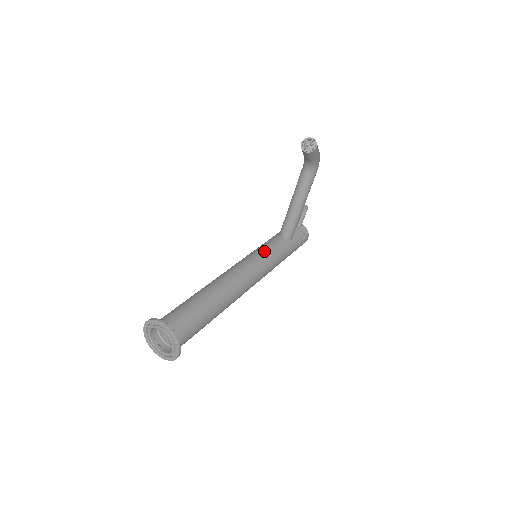
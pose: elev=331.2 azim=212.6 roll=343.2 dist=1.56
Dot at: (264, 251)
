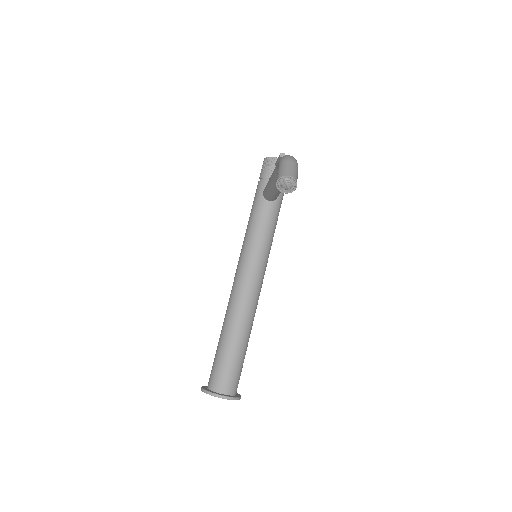
Dot at: (259, 238)
